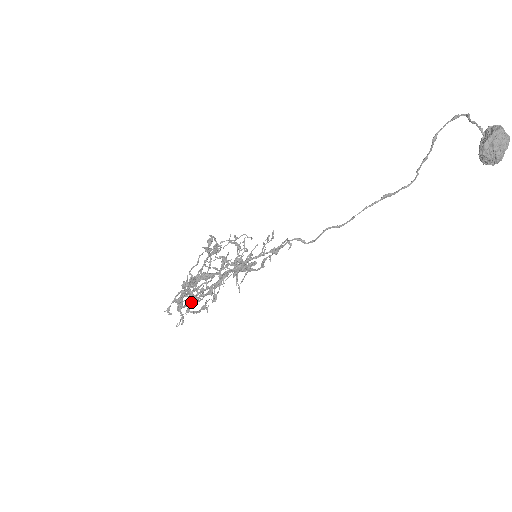
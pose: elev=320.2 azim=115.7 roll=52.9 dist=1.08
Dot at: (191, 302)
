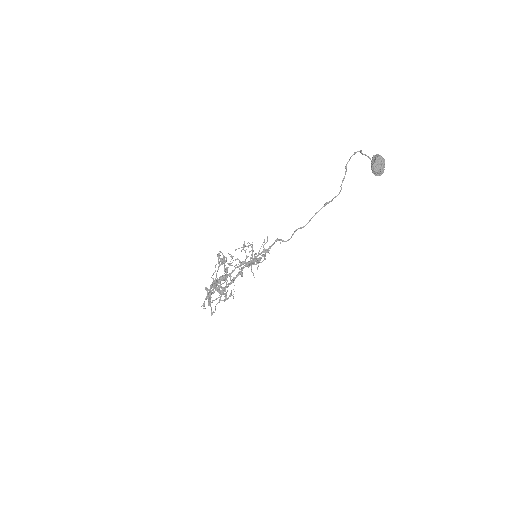
Dot at: (221, 294)
